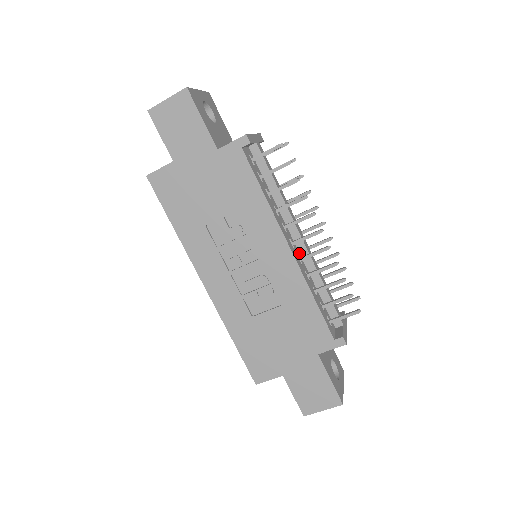
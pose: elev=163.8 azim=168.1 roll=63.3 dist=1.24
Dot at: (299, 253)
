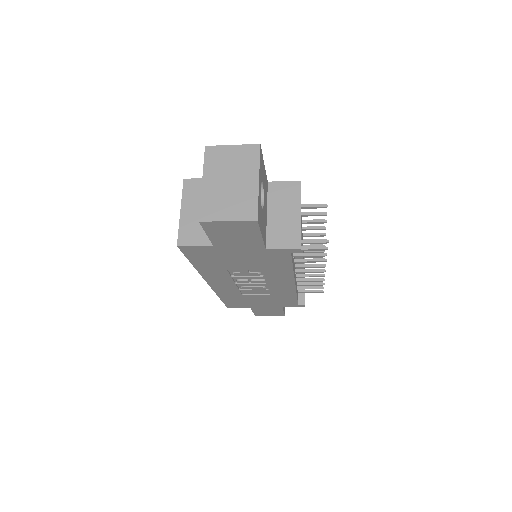
Dot at: occluded
